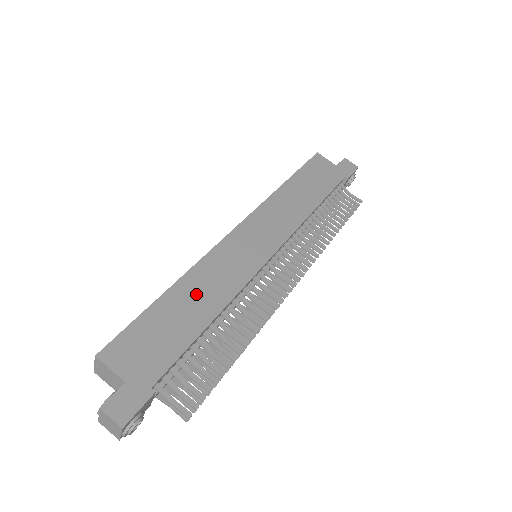
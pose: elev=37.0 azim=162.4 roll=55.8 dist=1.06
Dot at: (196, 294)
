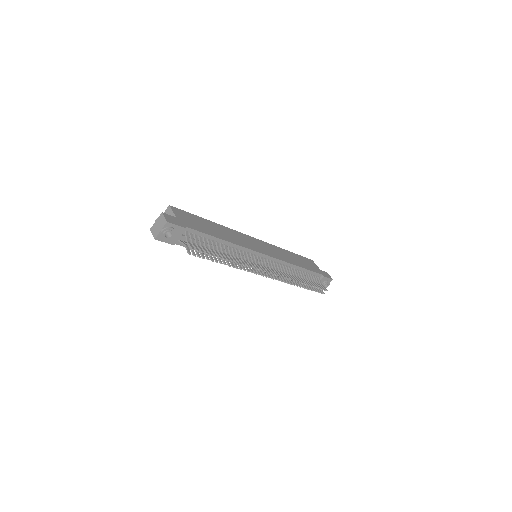
Dot at: (222, 231)
